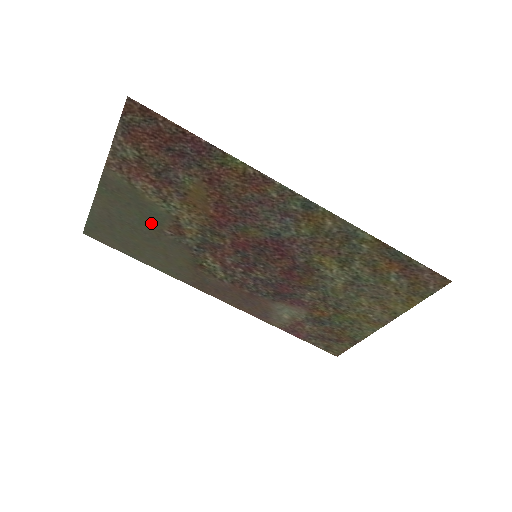
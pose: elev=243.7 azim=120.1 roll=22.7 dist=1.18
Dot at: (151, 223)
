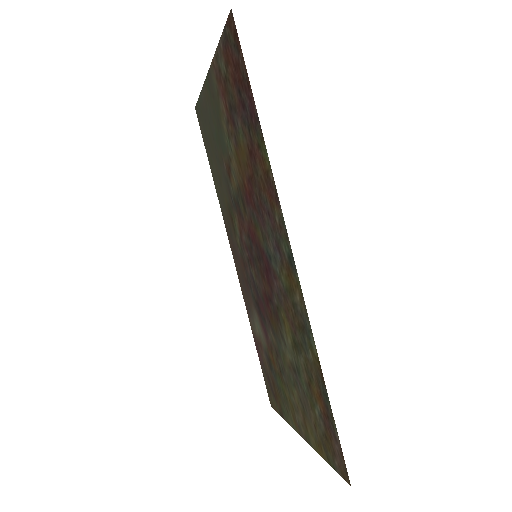
Dot at: (220, 145)
